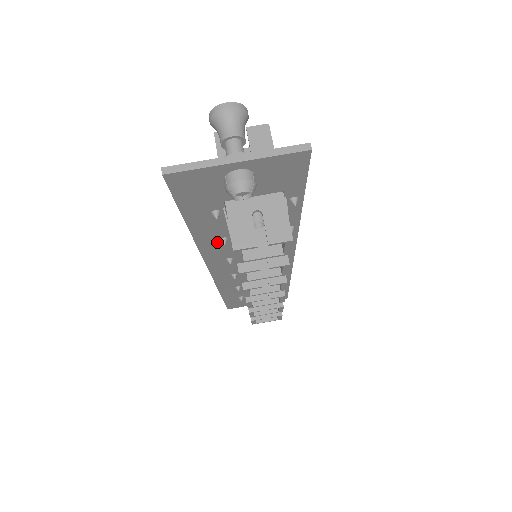
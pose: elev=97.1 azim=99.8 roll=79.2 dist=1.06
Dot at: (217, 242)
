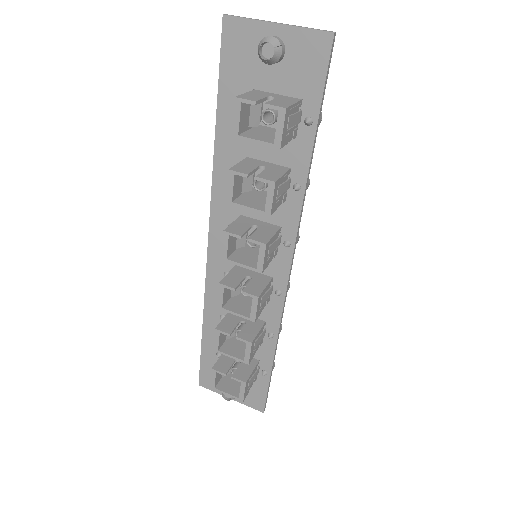
Dot at: occluded
